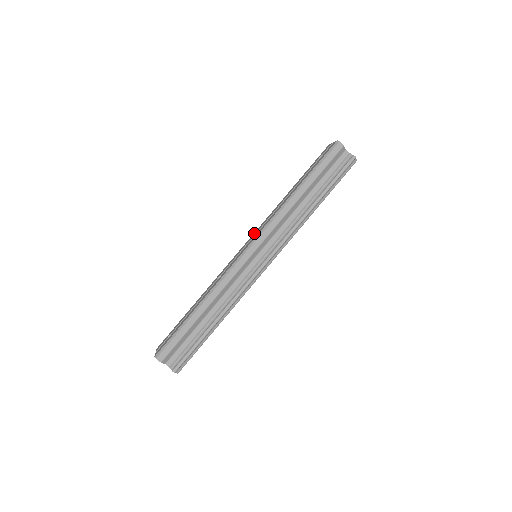
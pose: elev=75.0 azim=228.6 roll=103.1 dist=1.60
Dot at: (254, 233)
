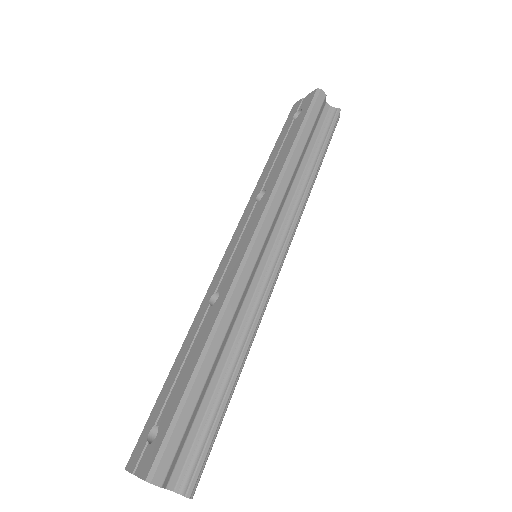
Dot at: (240, 225)
